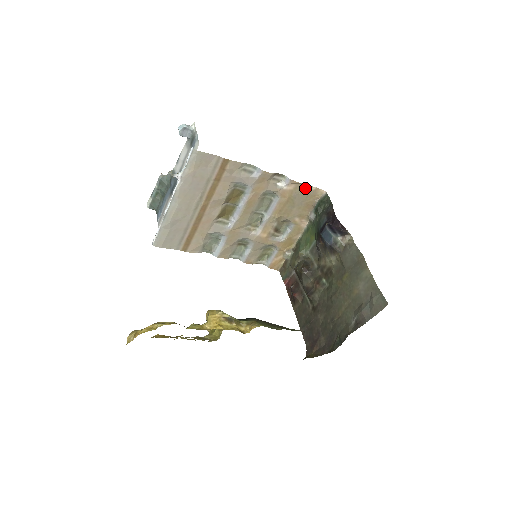
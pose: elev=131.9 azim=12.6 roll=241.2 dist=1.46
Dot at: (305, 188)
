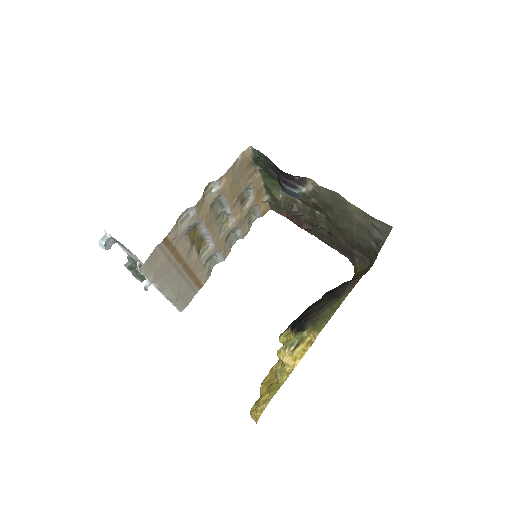
Dot at: (233, 167)
